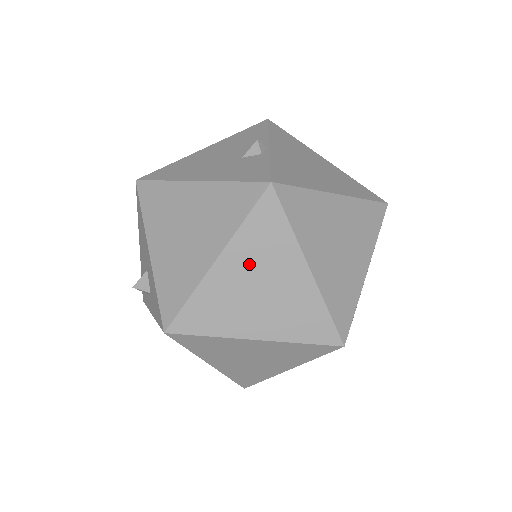
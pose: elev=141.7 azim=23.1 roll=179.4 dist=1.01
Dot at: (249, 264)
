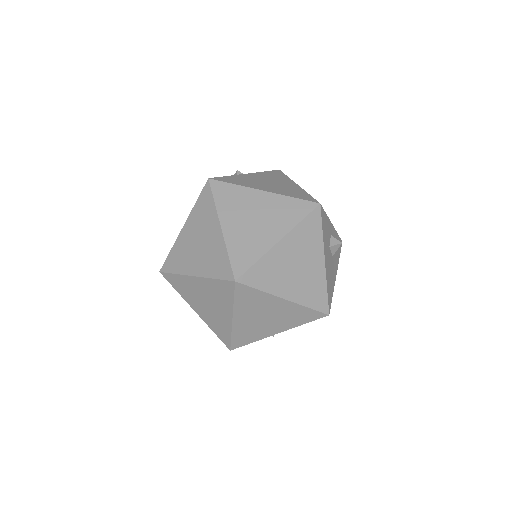
Dot at: (196, 227)
